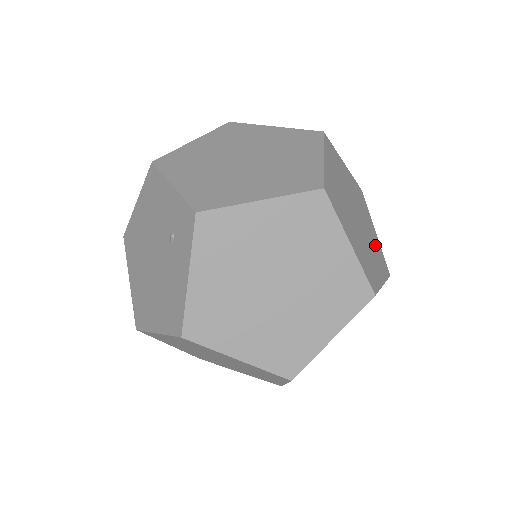
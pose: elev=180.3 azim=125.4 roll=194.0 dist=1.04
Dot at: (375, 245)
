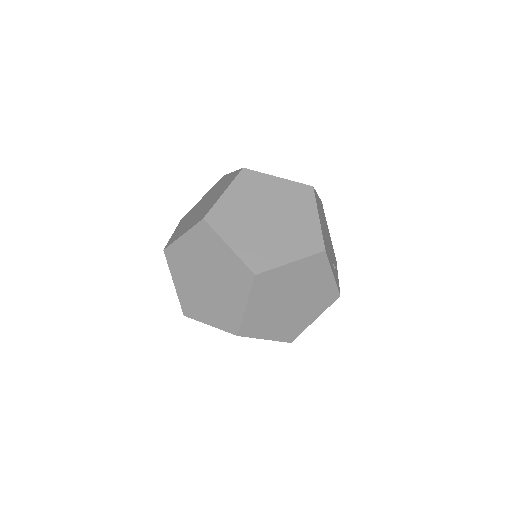
Dot at: occluded
